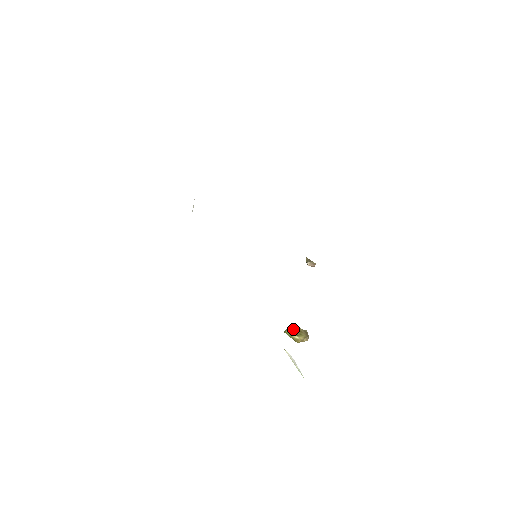
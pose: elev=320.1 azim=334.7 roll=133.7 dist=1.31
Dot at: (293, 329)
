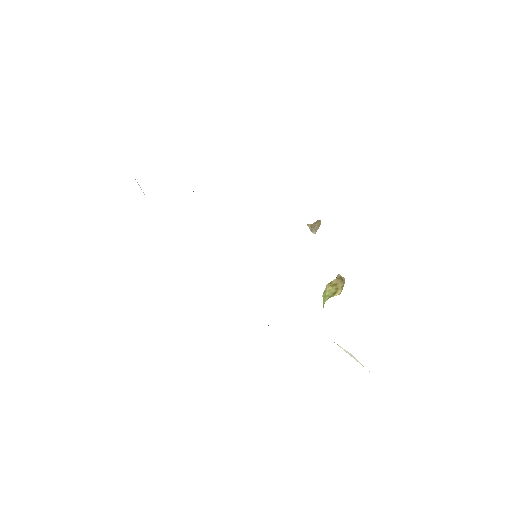
Dot at: (328, 291)
